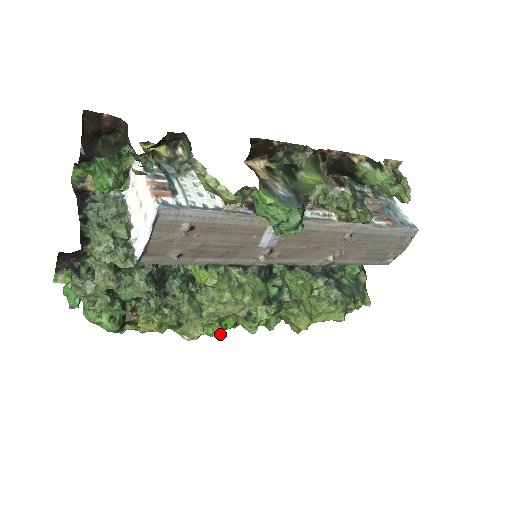
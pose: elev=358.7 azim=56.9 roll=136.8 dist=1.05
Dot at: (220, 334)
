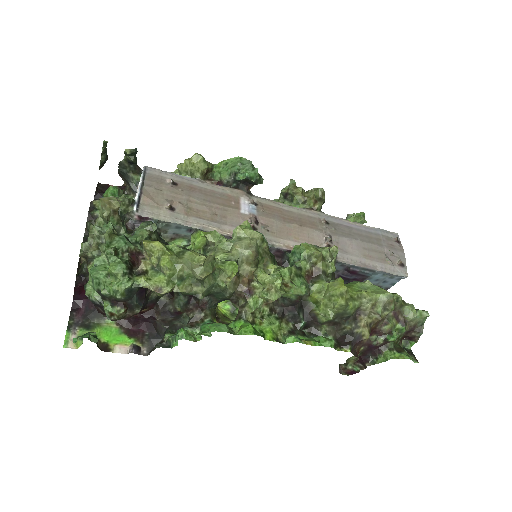
Dot at: (257, 335)
